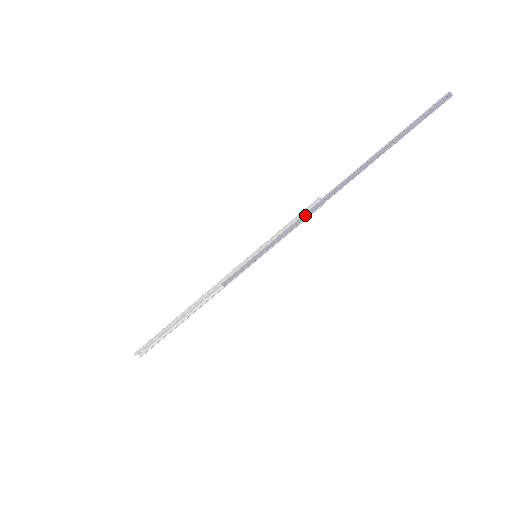
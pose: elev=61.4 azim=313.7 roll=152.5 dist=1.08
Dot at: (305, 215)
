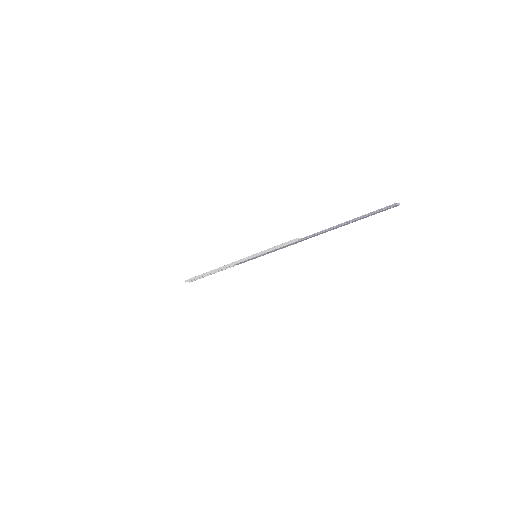
Dot at: (287, 245)
